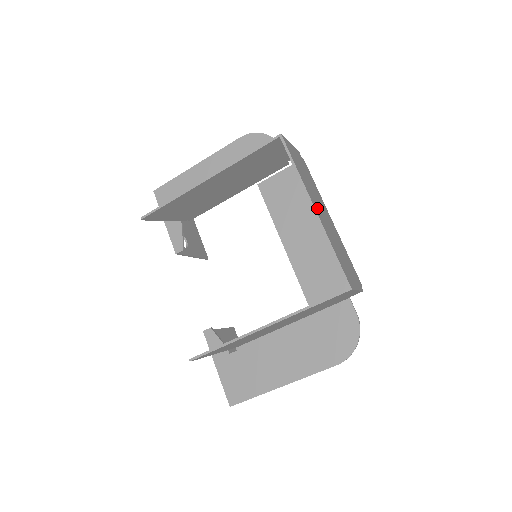
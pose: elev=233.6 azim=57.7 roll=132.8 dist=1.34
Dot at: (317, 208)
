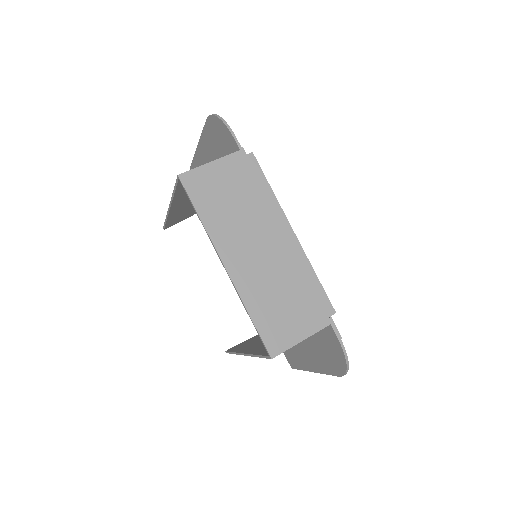
Dot at: (236, 257)
